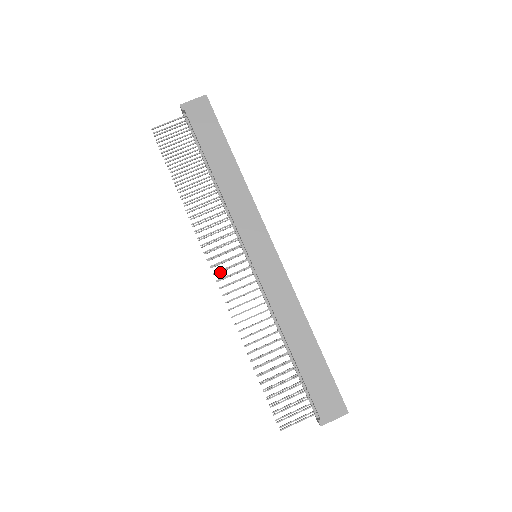
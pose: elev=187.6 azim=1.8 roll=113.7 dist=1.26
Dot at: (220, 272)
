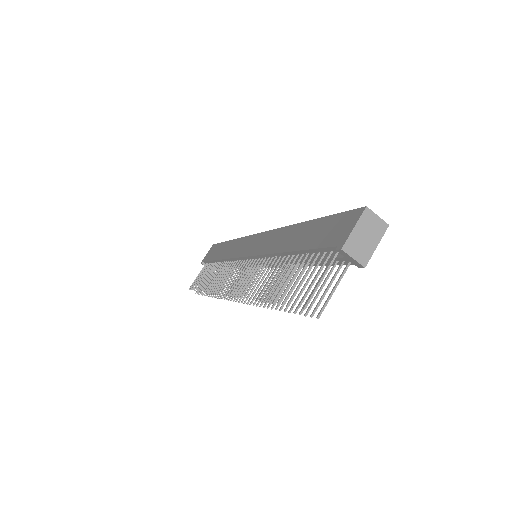
Dot at: (237, 295)
